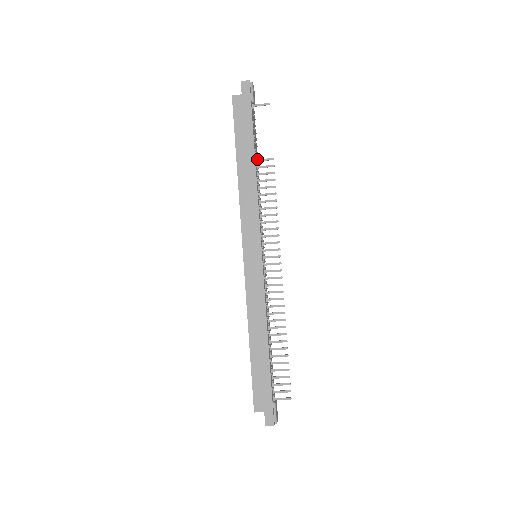
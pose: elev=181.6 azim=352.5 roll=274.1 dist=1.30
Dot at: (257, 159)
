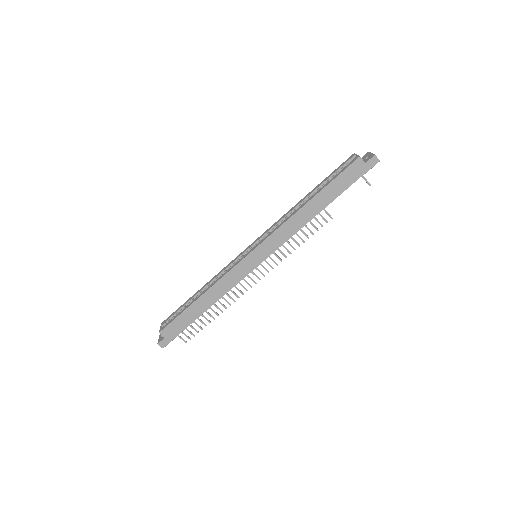
Dot at: (324, 208)
